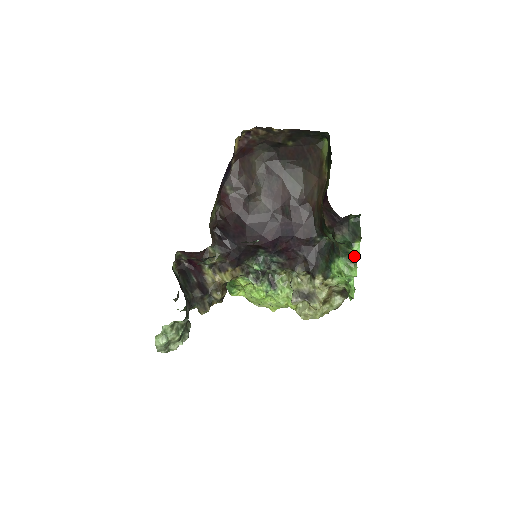
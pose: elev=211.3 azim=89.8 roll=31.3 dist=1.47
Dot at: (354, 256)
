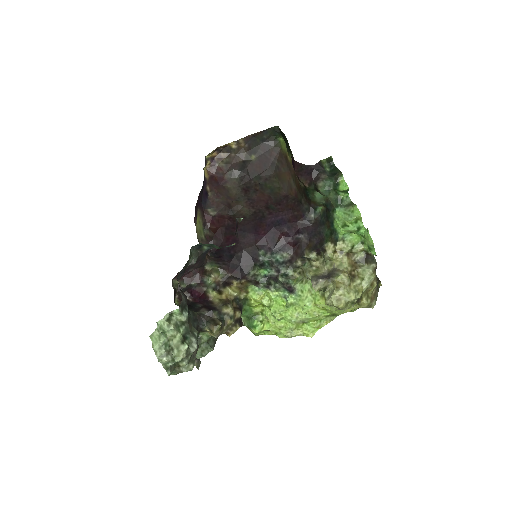
Dot at: (350, 203)
